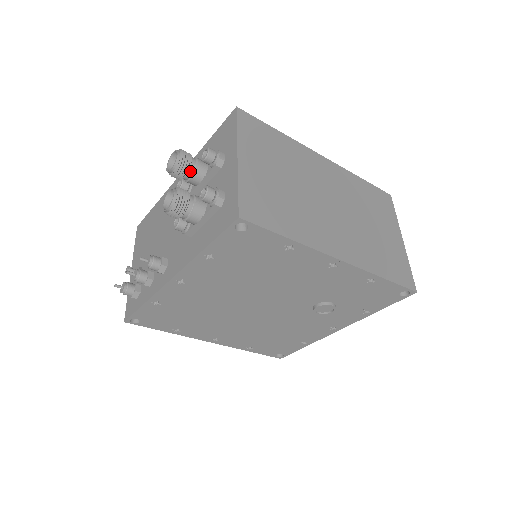
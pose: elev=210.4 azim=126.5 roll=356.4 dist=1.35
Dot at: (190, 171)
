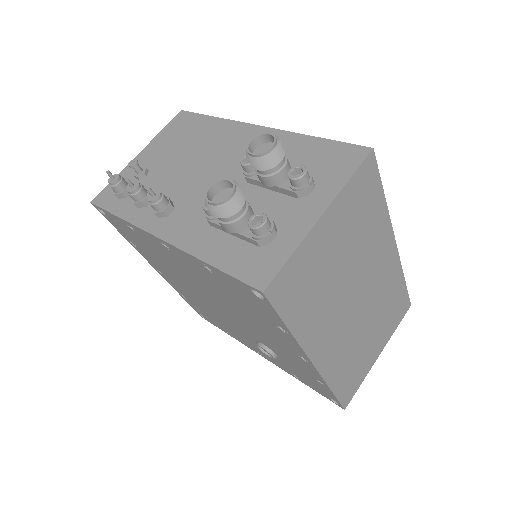
Dot at: (268, 171)
